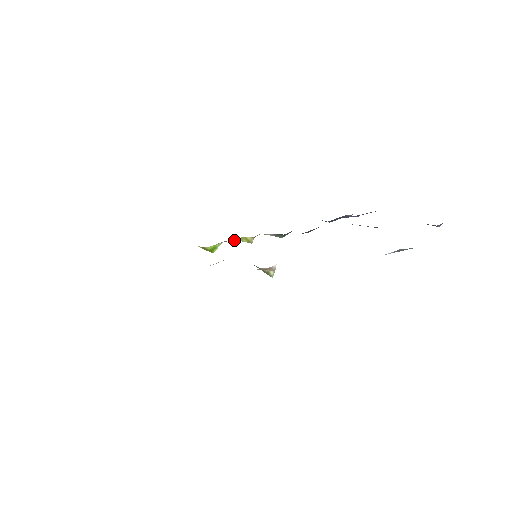
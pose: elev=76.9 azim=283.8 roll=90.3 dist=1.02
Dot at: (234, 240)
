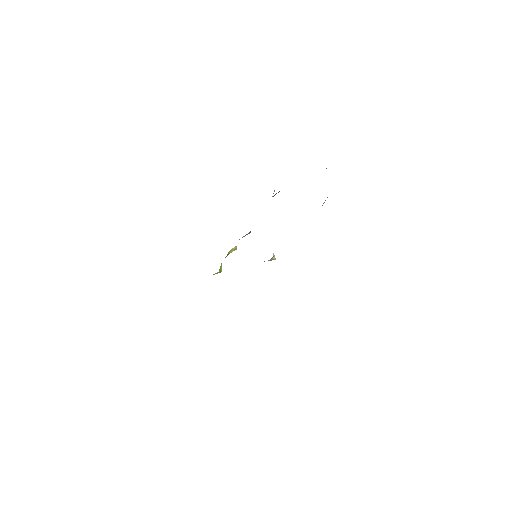
Dot at: occluded
